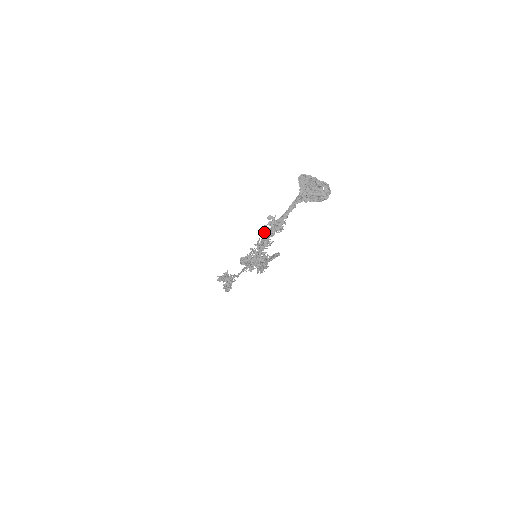
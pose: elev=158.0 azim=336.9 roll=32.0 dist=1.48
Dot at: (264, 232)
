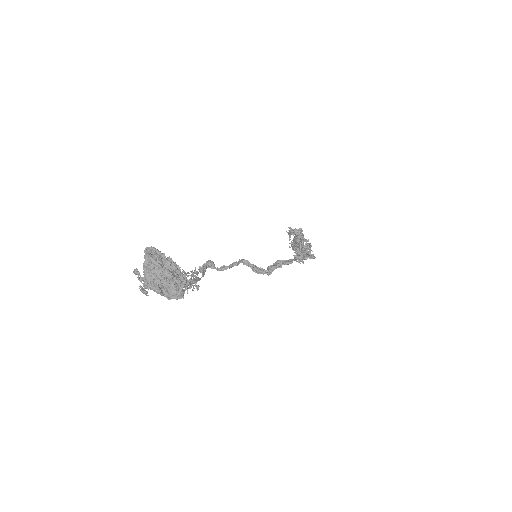
Dot at: occluded
